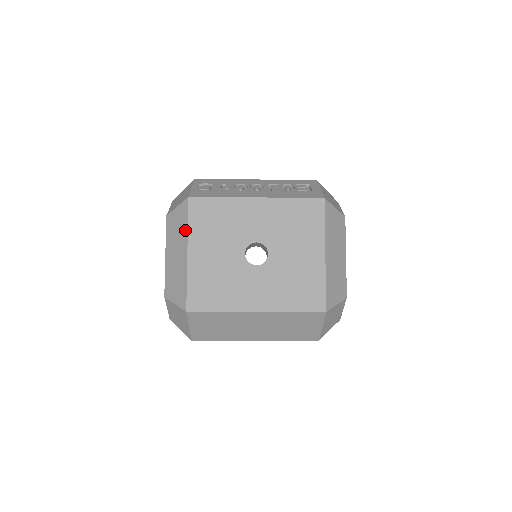
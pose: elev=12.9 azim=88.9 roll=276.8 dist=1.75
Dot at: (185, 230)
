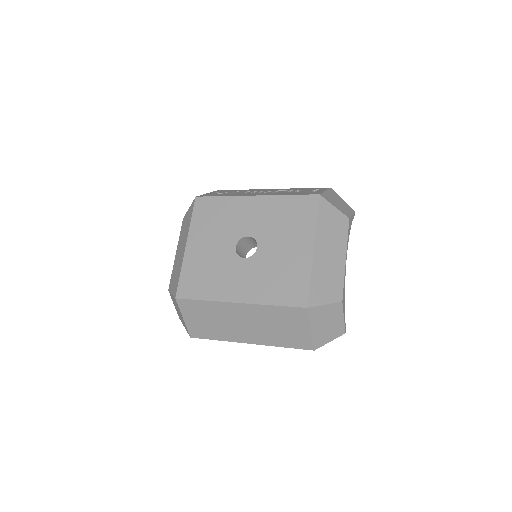
Dot at: (189, 226)
